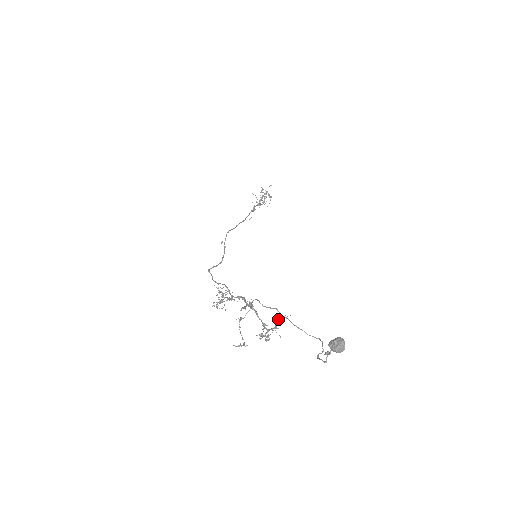
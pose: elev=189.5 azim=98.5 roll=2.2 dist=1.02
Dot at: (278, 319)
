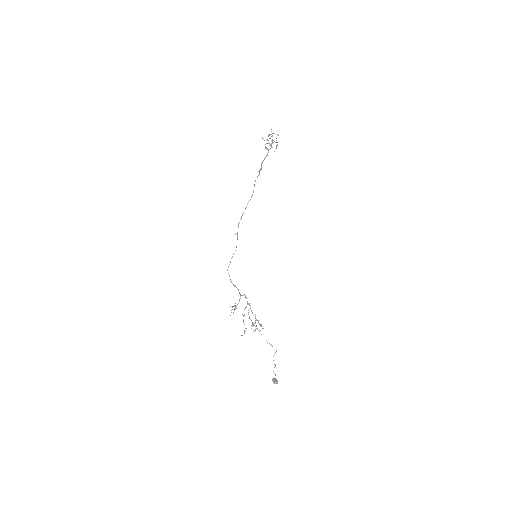
Dot at: (261, 326)
